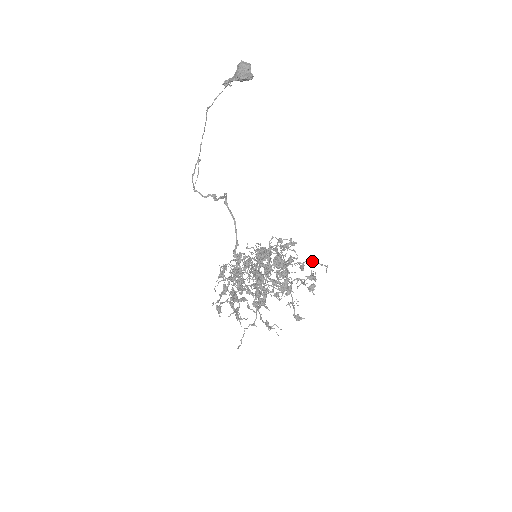
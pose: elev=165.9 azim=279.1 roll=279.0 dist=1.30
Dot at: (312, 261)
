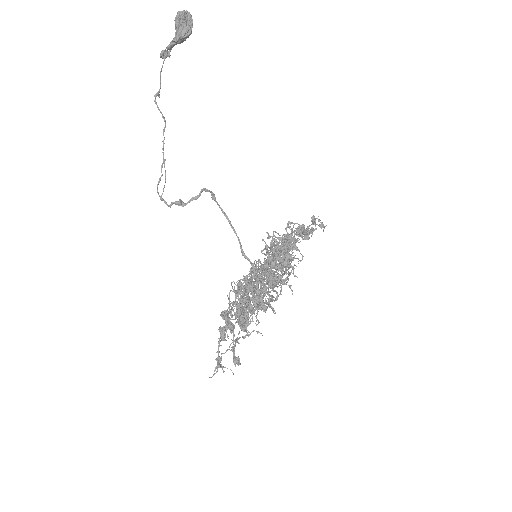
Dot at: (274, 279)
